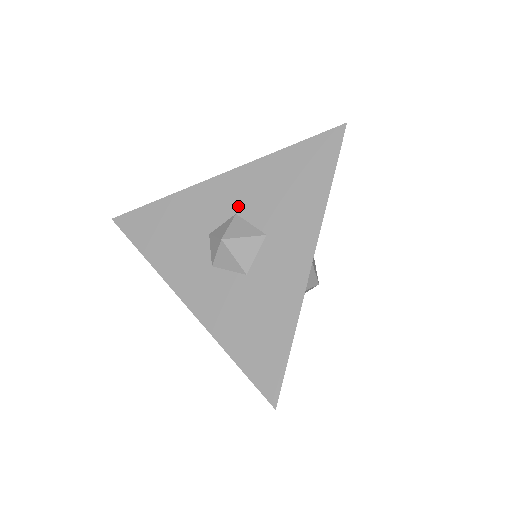
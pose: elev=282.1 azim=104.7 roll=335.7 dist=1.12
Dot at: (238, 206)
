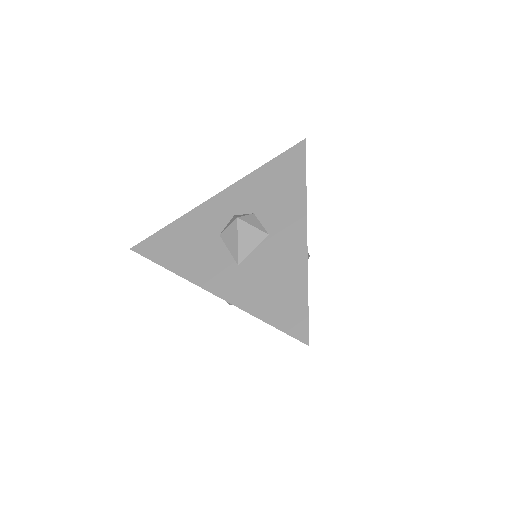
Dot at: occluded
